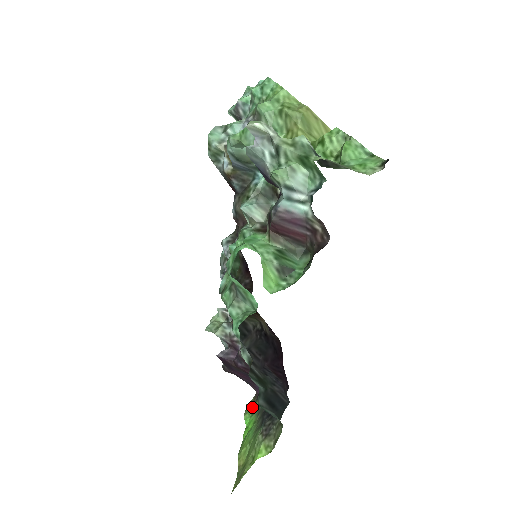
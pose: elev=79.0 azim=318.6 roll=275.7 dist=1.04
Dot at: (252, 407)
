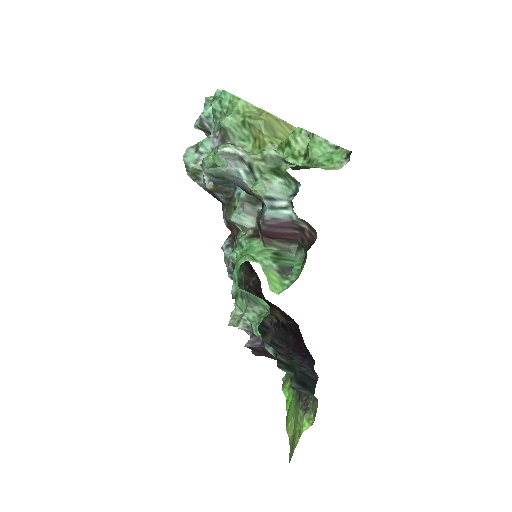
Dot at: (287, 381)
